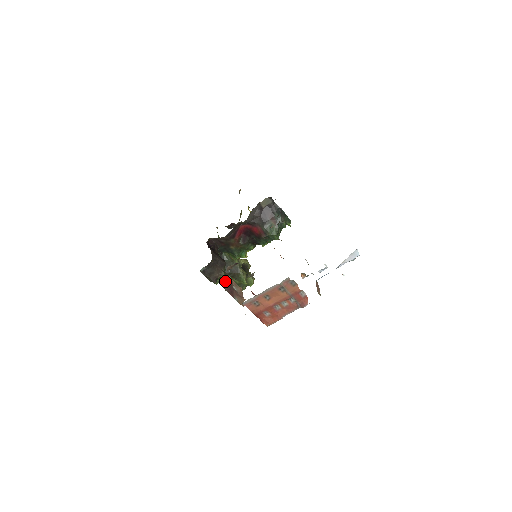
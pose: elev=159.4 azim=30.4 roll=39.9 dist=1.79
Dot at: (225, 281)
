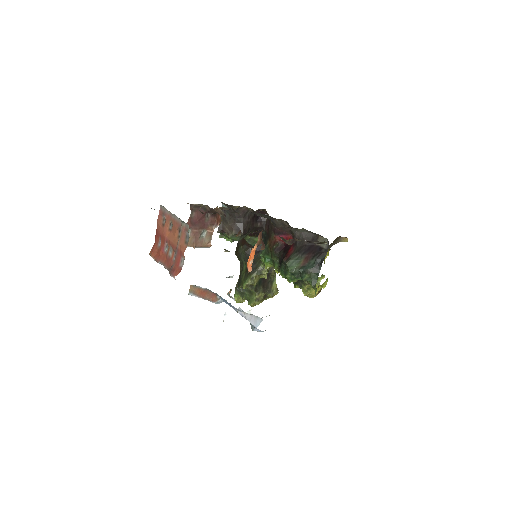
Dot at: (204, 213)
